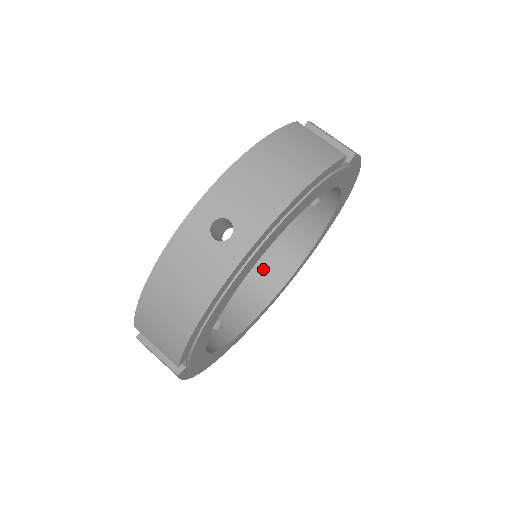
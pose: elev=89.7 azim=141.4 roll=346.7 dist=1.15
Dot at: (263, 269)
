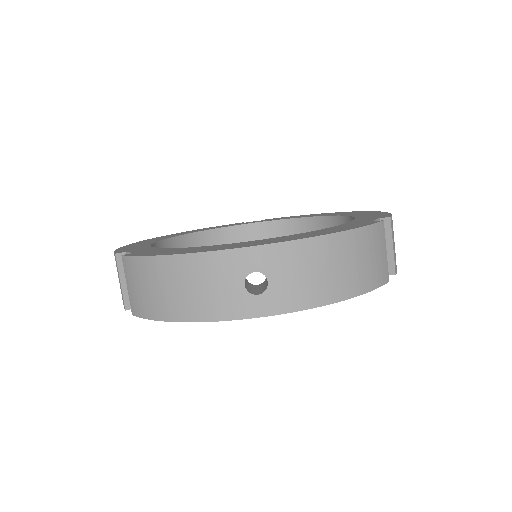
Dot at: (249, 240)
